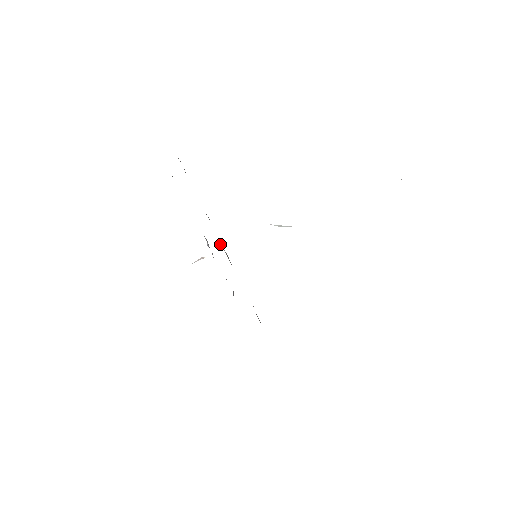
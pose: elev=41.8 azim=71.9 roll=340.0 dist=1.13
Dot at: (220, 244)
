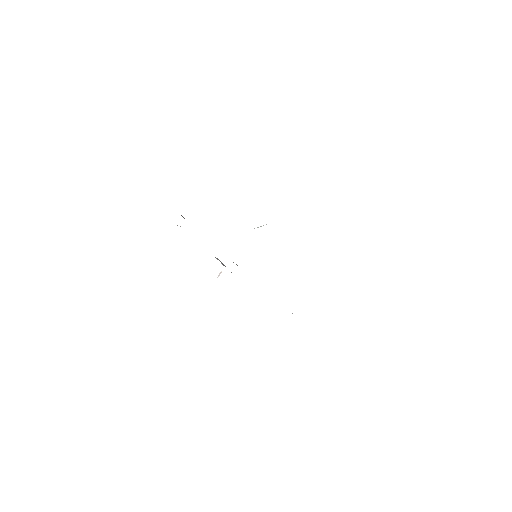
Dot at: occluded
